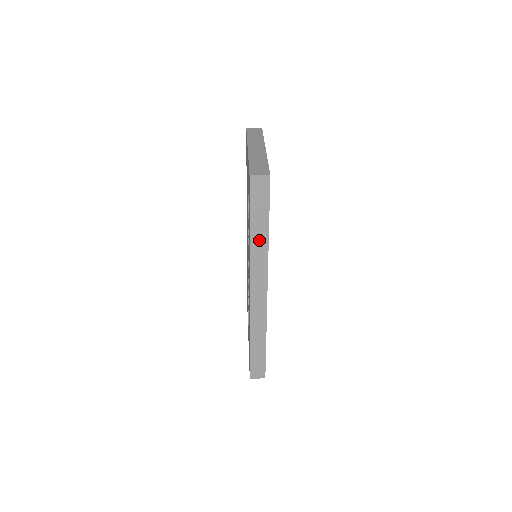
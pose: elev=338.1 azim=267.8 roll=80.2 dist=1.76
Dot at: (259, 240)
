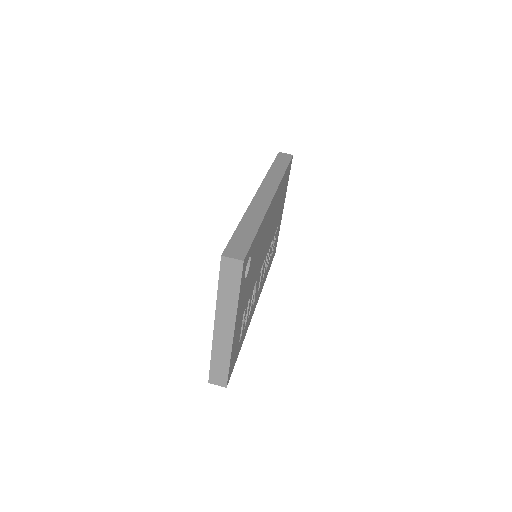
Dot at: occluded
